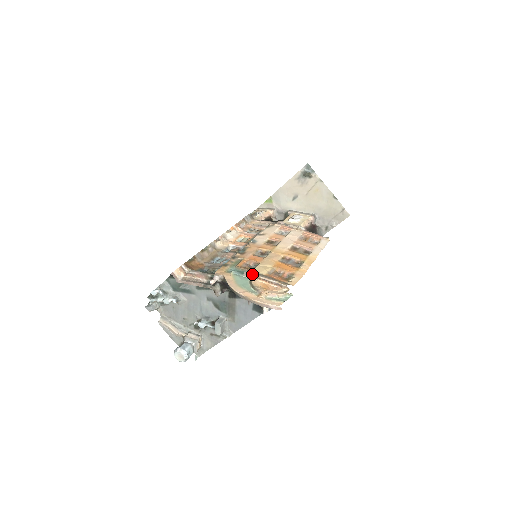
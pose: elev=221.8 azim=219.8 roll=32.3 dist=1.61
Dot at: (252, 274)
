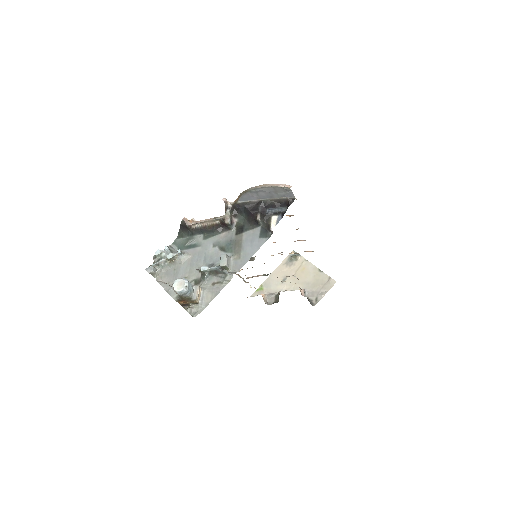
Dot at: occluded
